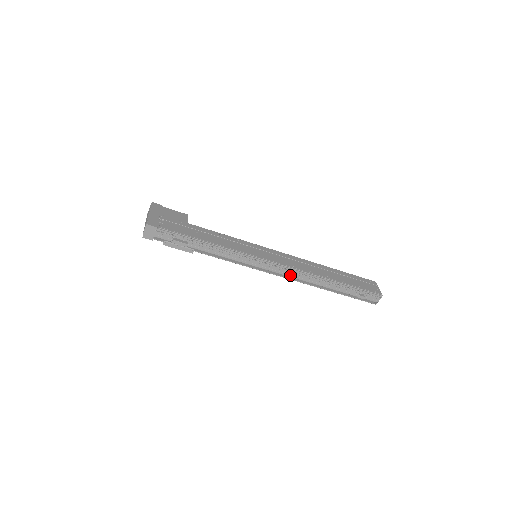
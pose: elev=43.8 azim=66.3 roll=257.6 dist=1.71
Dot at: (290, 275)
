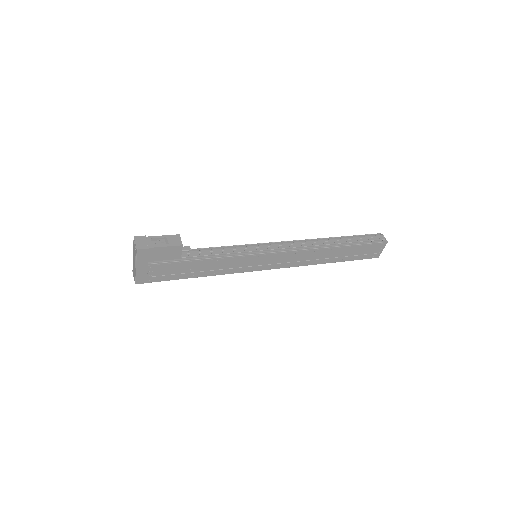
Dot at: occluded
